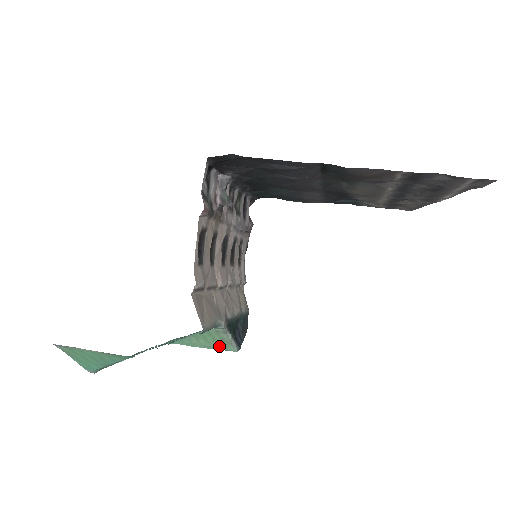
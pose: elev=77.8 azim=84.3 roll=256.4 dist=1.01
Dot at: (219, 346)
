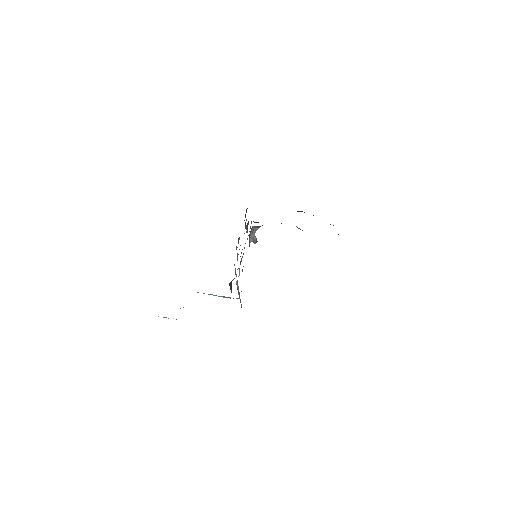
Dot at: (223, 297)
